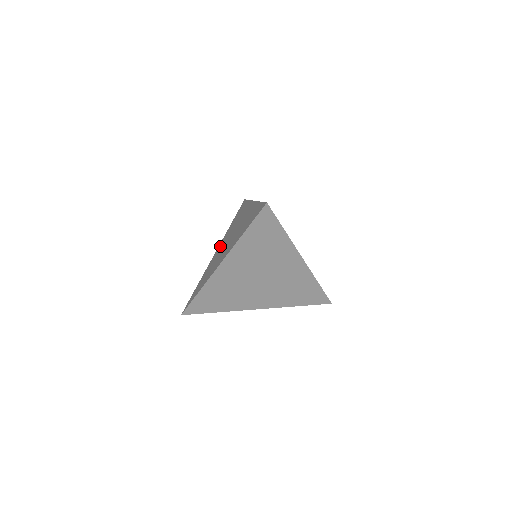
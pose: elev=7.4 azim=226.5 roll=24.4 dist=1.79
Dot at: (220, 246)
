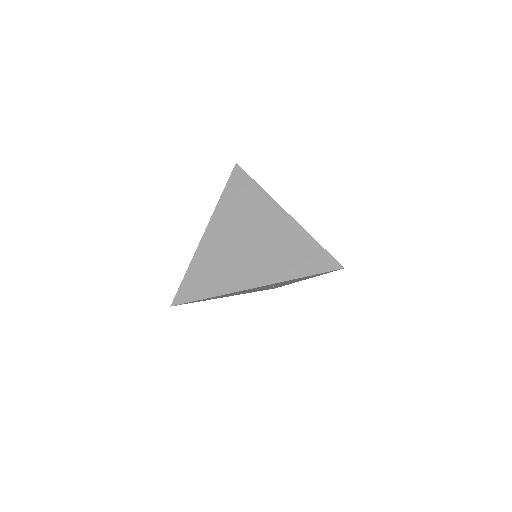
Dot at: (219, 230)
